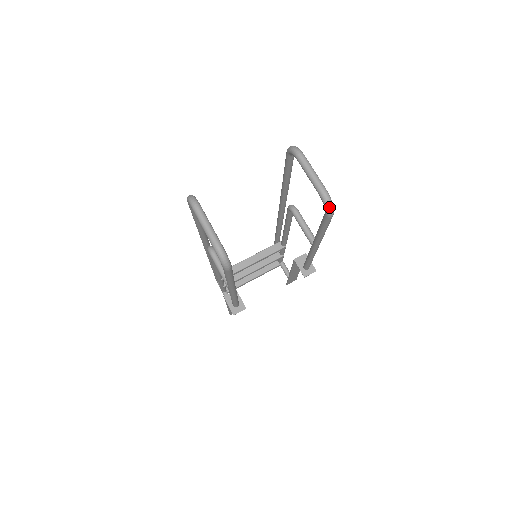
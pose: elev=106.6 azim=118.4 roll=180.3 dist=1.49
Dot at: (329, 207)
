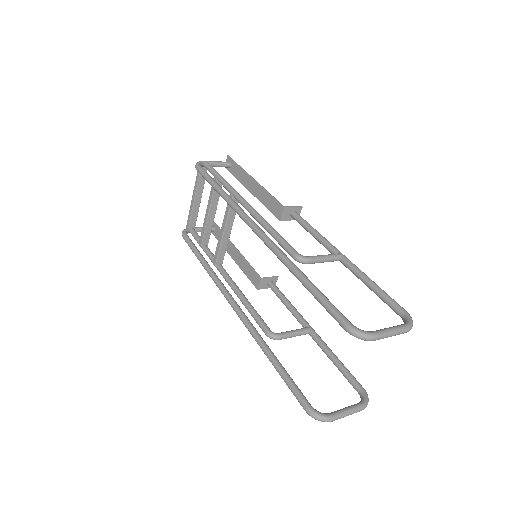
Dot at: occluded
